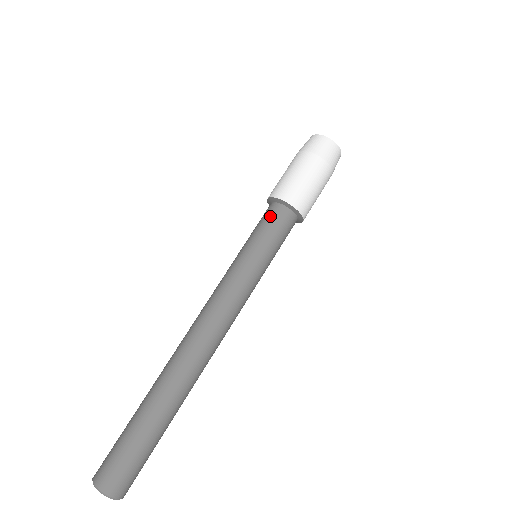
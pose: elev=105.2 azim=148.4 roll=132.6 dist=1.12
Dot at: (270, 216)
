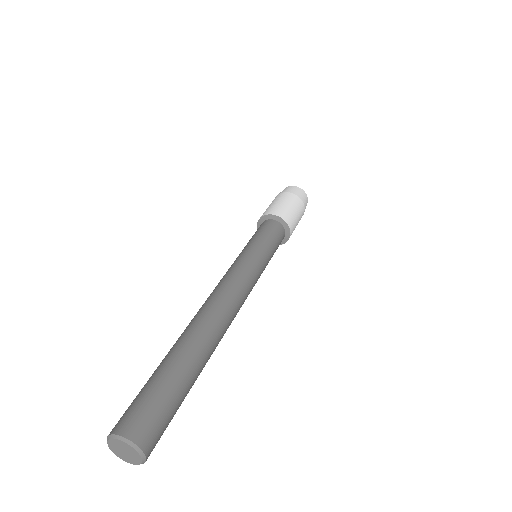
Dot at: (271, 227)
